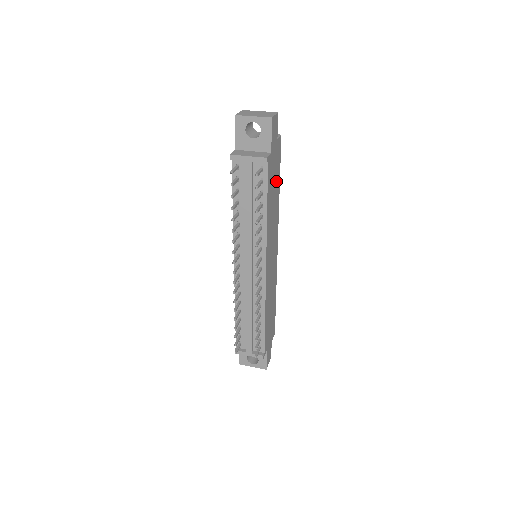
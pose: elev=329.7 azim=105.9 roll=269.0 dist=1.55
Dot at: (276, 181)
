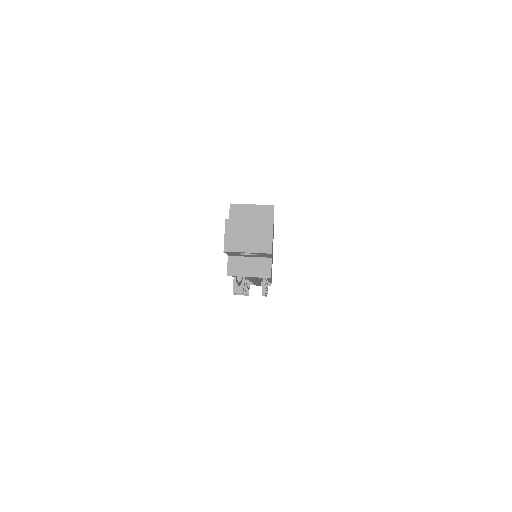
Dot at: occluded
